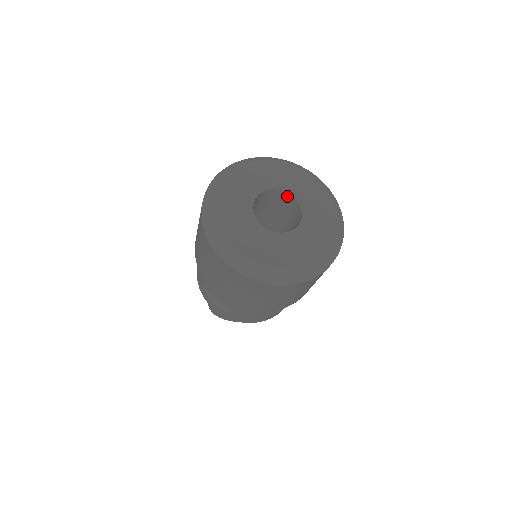
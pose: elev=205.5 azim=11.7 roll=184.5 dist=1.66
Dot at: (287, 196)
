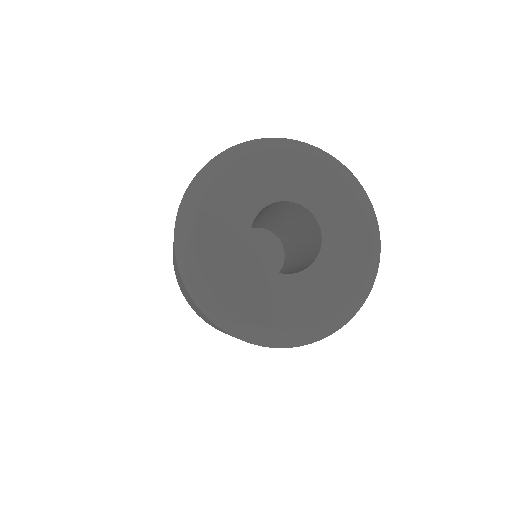
Dot at: (272, 204)
